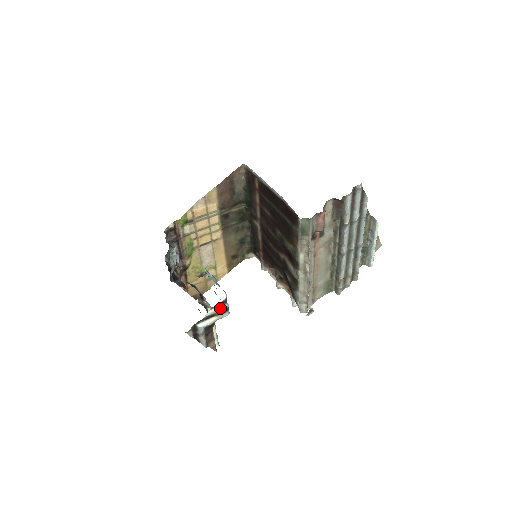
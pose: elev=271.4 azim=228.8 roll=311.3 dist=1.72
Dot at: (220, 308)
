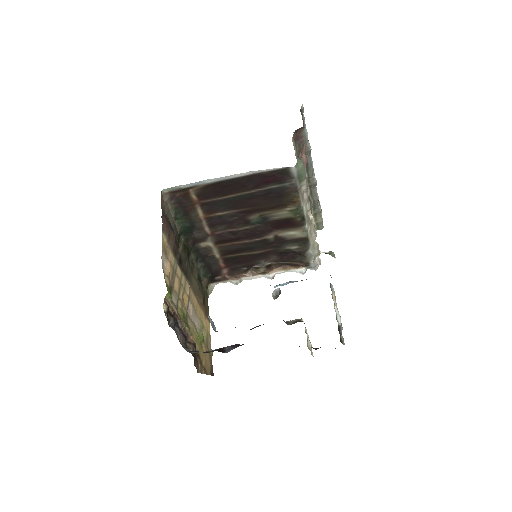
Dot at: (333, 291)
